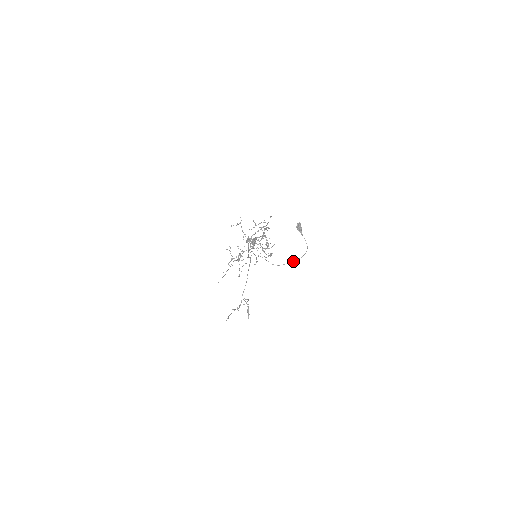
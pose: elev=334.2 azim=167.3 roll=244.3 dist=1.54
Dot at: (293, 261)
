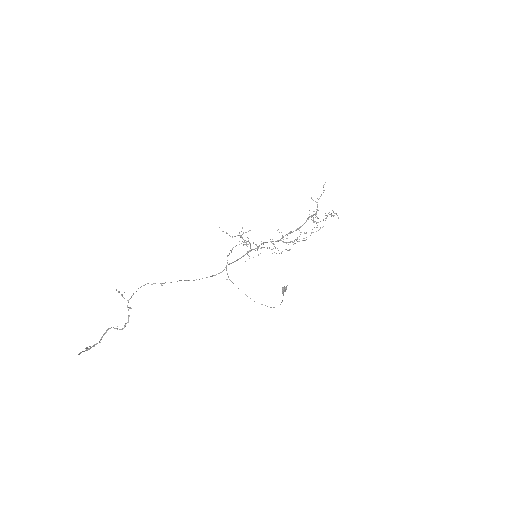
Dot at: occluded
